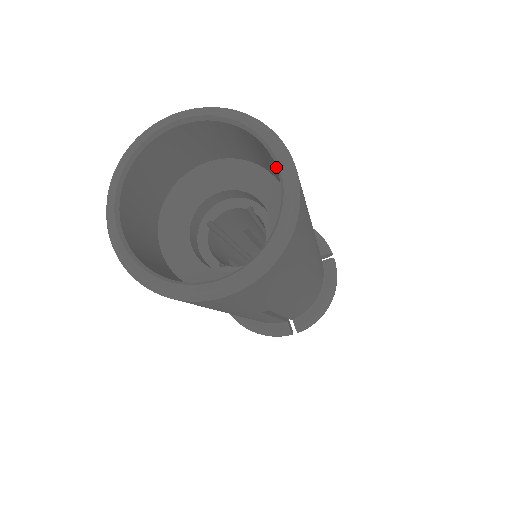
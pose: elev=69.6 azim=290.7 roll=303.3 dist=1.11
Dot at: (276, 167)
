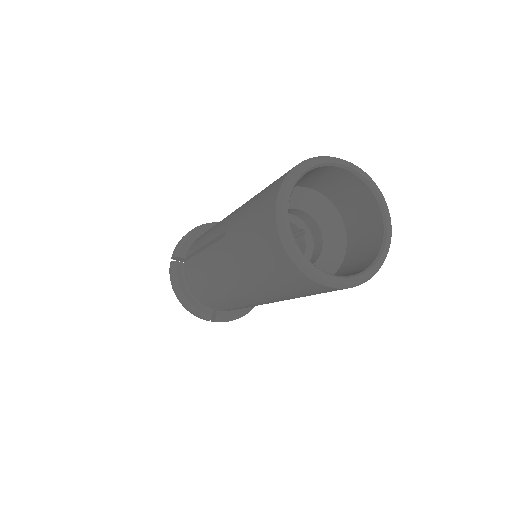
Dot at: (379, 232)
